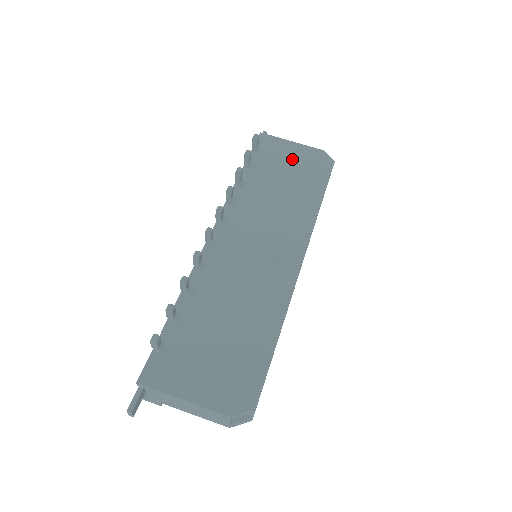
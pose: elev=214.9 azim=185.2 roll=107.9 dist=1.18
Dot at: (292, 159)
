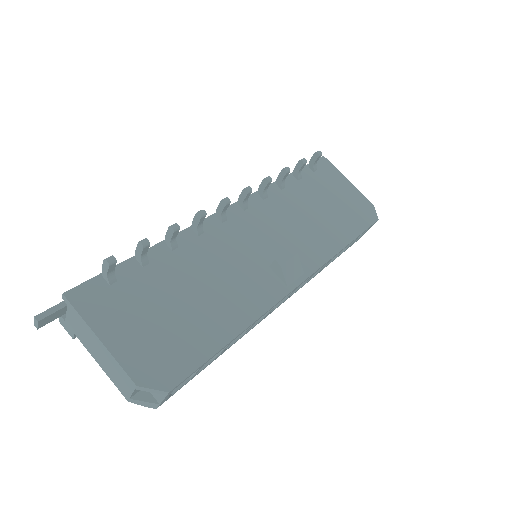
Dot at: (340, 194)
